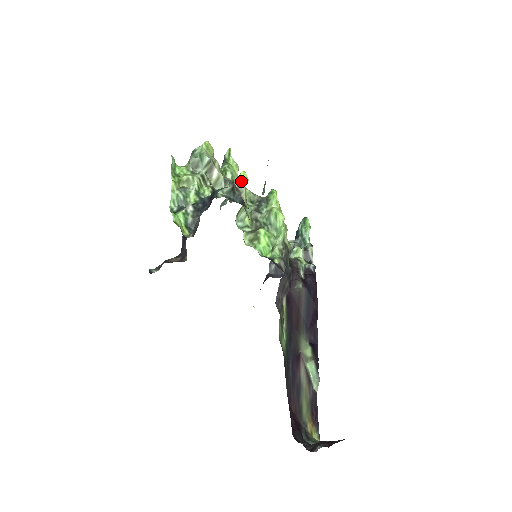
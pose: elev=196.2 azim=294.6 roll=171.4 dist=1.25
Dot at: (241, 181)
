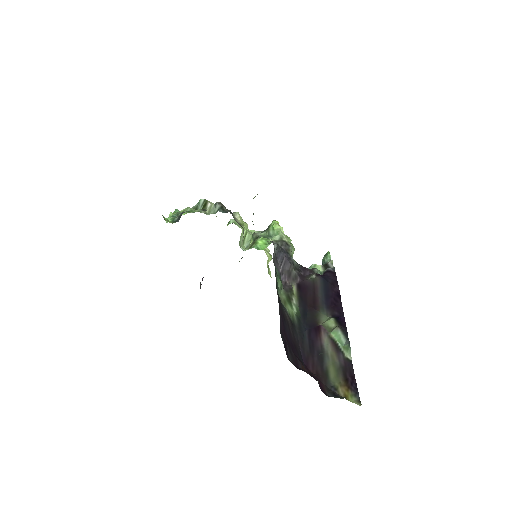
Dot at: occluded
